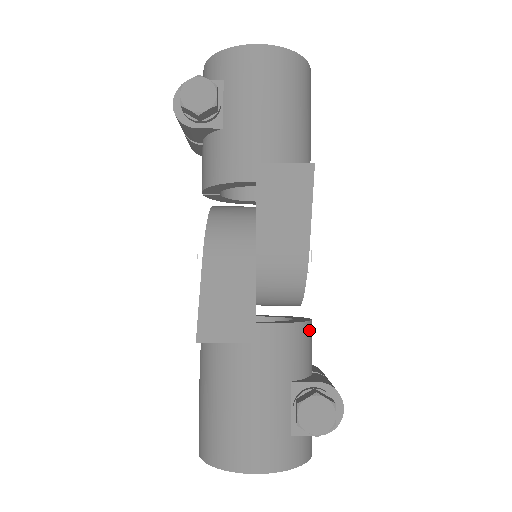
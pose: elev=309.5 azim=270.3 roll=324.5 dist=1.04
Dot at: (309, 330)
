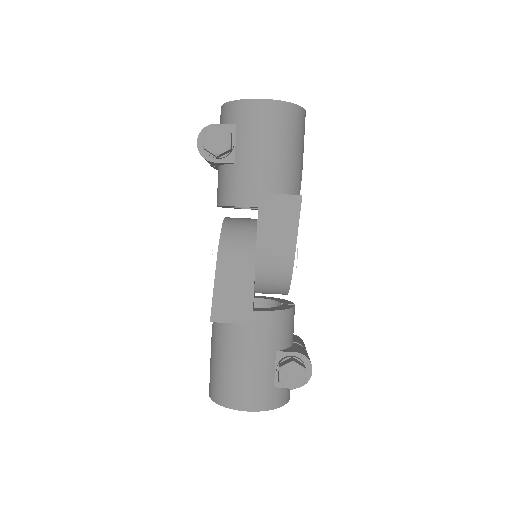
Dot at: (292, 314)
